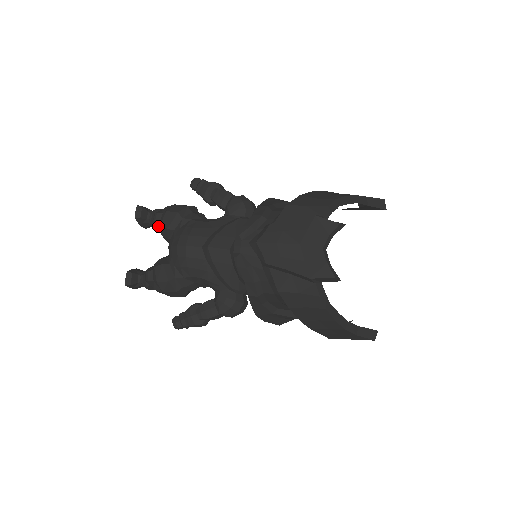
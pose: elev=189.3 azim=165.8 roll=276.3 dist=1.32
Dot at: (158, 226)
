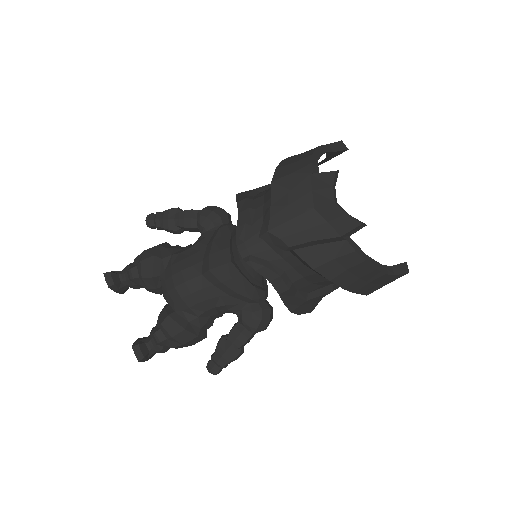
Dot at: (138, 282)
